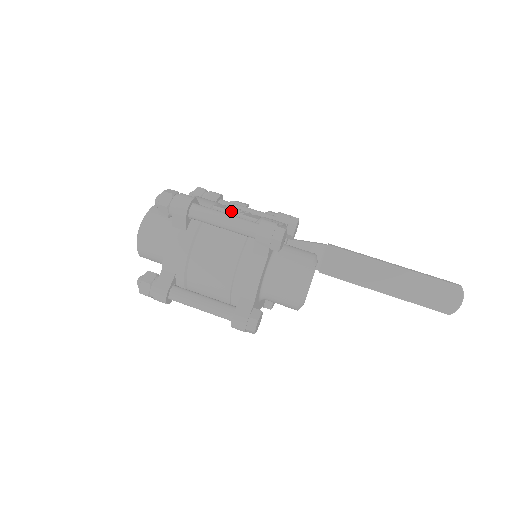
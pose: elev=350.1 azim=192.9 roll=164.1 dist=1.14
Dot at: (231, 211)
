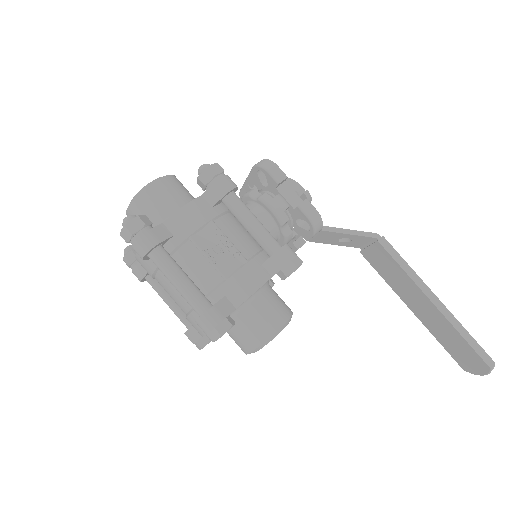
Dot at: (204, 254)
